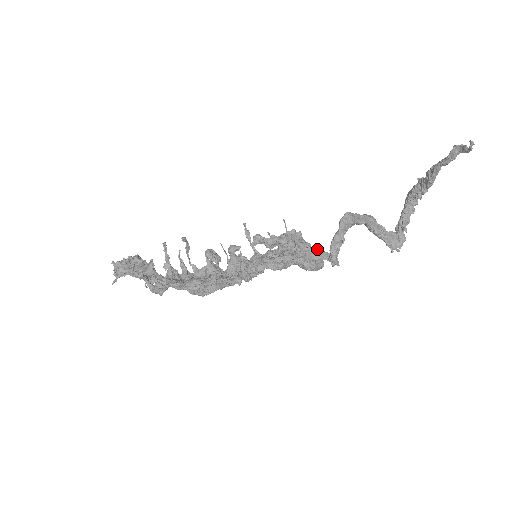
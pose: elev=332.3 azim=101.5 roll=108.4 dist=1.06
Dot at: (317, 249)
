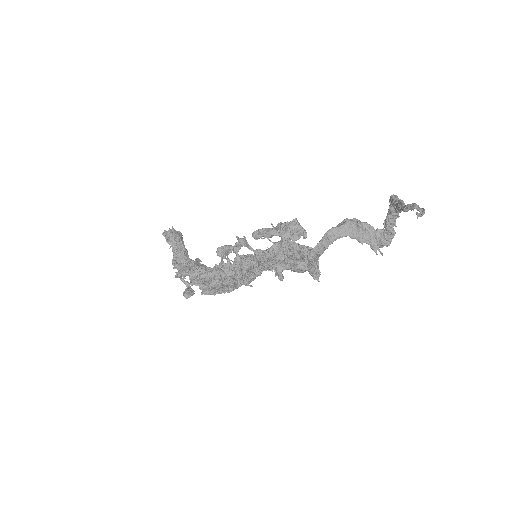
Dot at: (298, 268)
